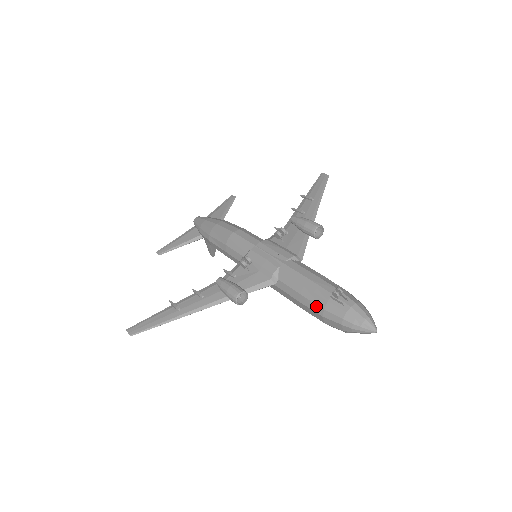
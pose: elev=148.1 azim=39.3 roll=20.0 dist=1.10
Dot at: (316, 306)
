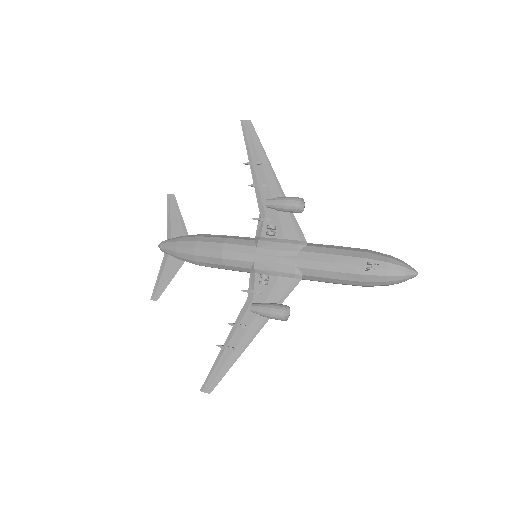
Dot at: (355, 282)
